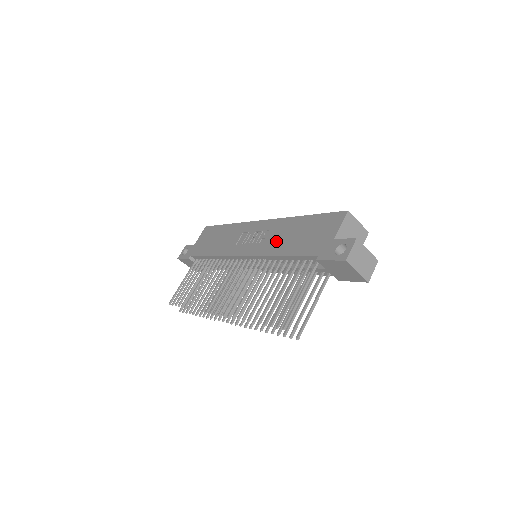
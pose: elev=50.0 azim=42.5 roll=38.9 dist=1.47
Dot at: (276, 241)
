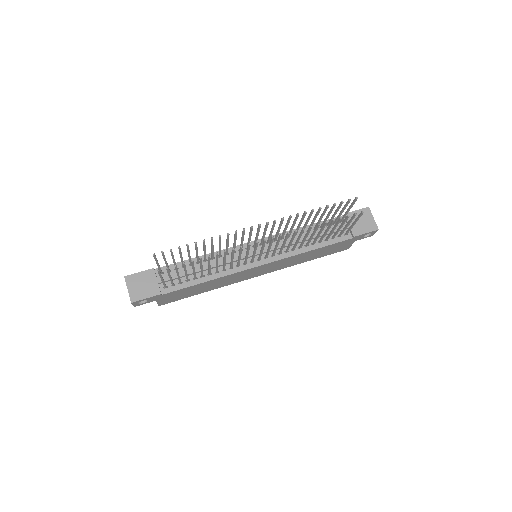
Dot at: occluded
